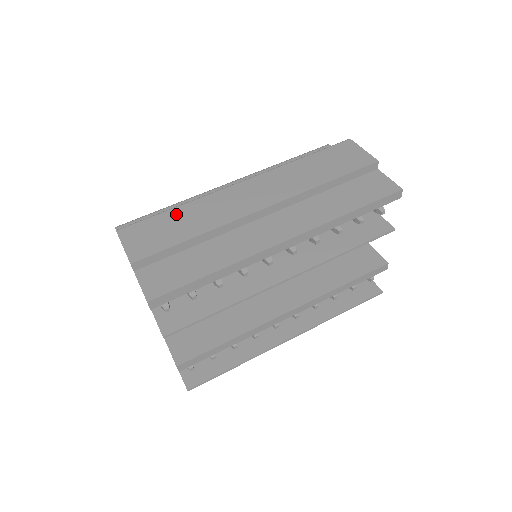
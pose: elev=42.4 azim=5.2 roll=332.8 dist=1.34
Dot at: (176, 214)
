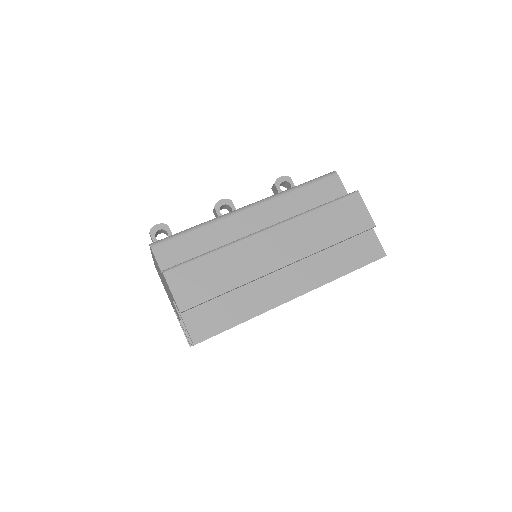
Dot at: (213, 262)
